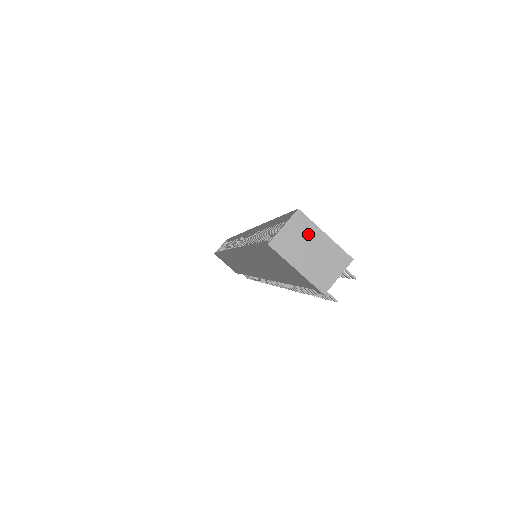
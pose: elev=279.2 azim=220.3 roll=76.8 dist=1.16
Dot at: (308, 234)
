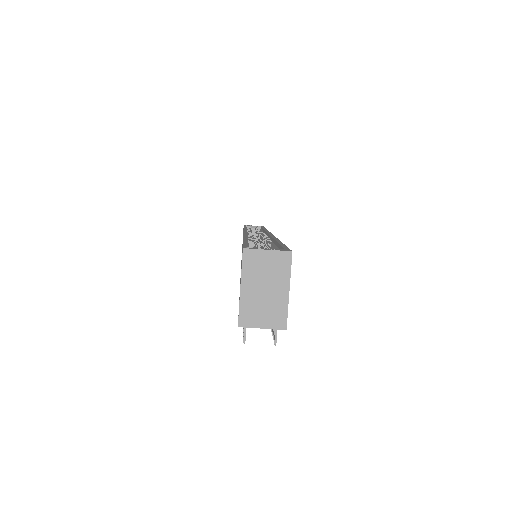
Dot at: (278, 275)
